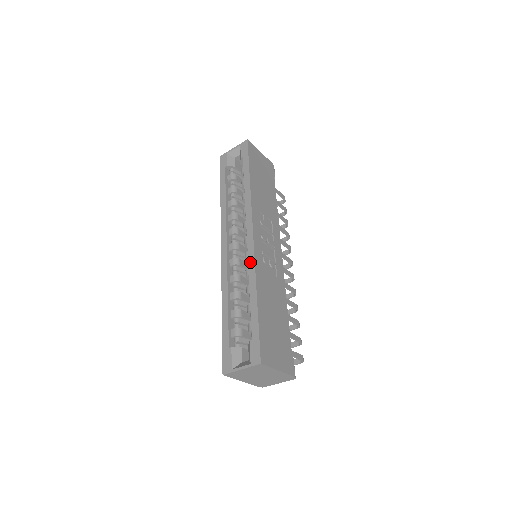
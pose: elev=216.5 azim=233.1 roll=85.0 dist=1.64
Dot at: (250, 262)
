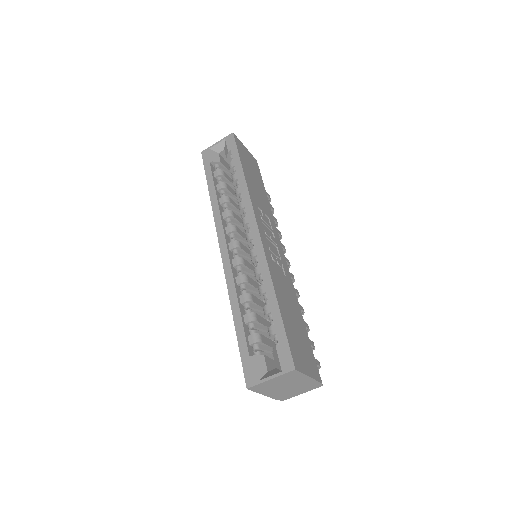
Dot at: (260, 259)
